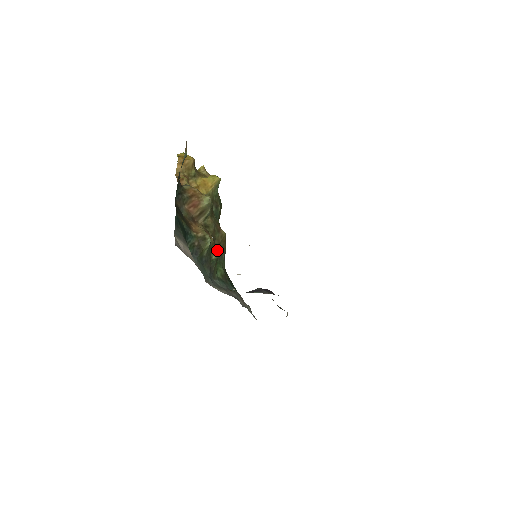
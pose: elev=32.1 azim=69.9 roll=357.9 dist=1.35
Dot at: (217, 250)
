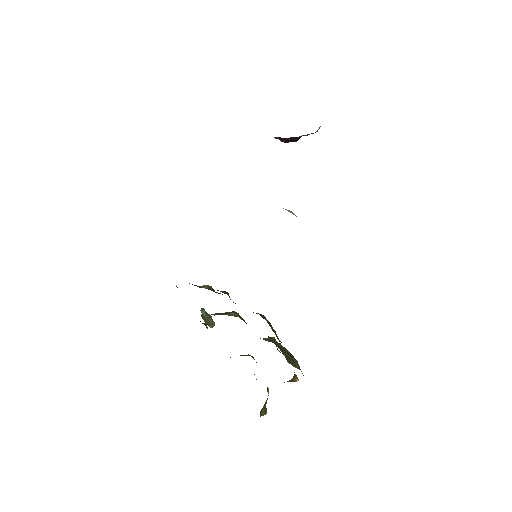
Dot at: occluded
